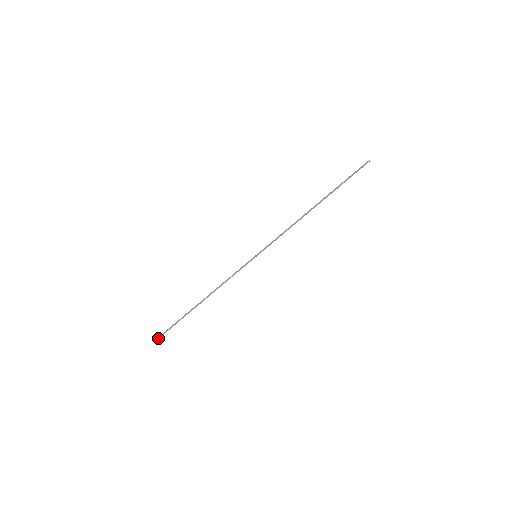
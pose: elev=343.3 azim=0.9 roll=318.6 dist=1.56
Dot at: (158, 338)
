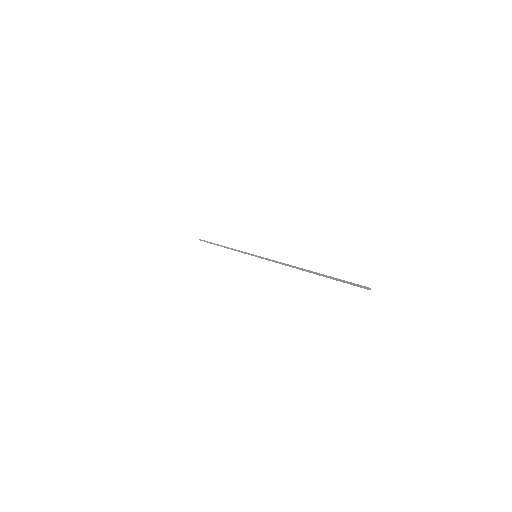
Dot at: (201, 240)
